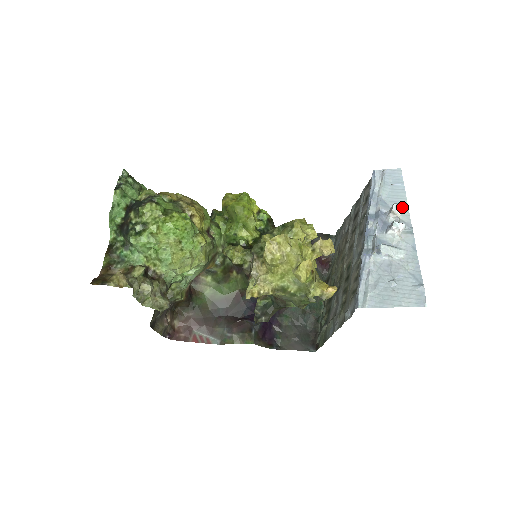
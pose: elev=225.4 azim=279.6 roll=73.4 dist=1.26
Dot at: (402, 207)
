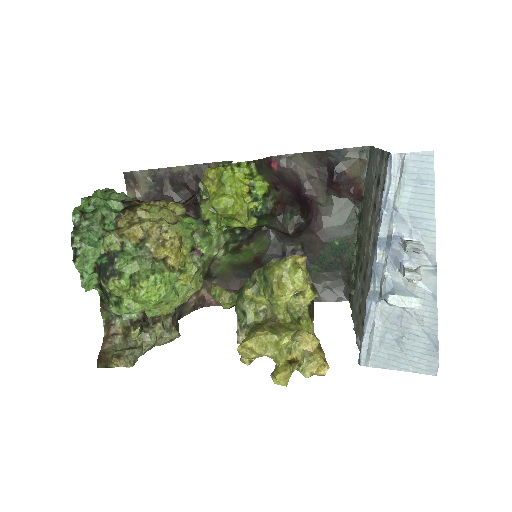
Dot at: (419, 249)
